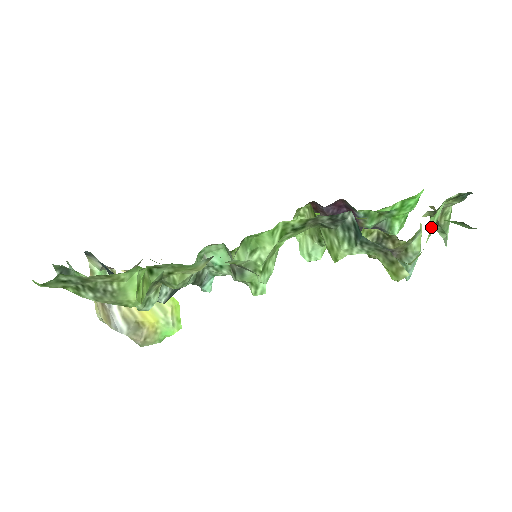
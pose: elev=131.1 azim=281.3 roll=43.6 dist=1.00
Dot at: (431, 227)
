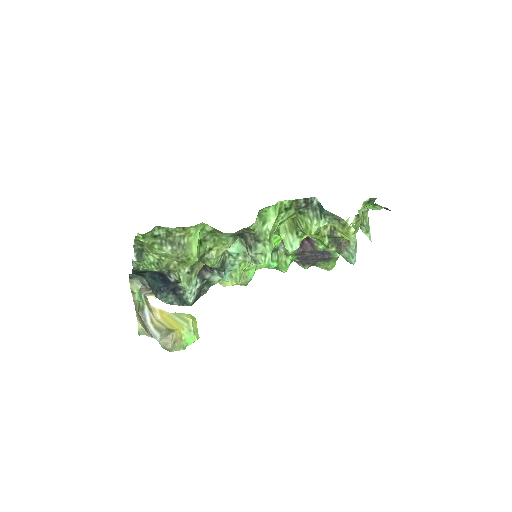
Dot at: occluded
